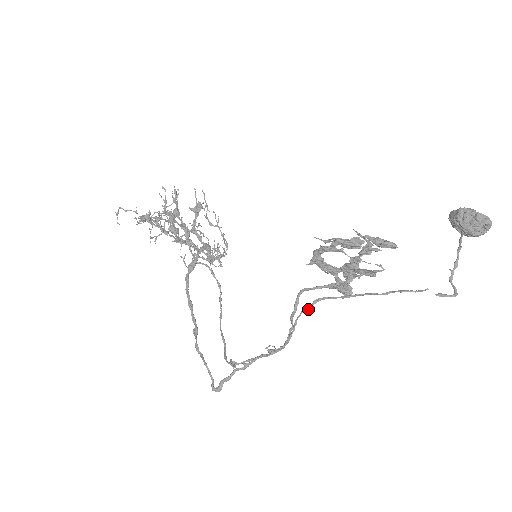
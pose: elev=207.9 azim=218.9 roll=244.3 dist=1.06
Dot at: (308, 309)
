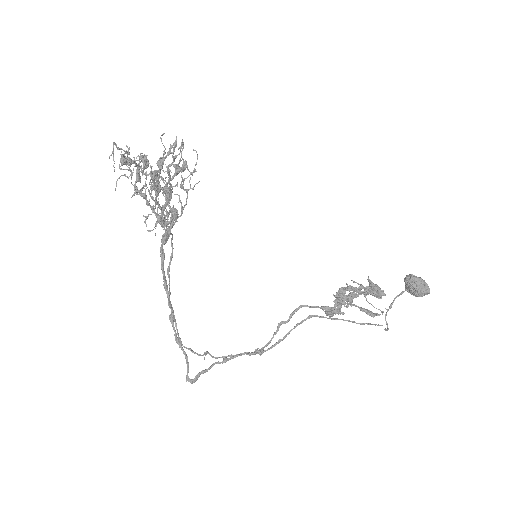
Dot at: occluded
